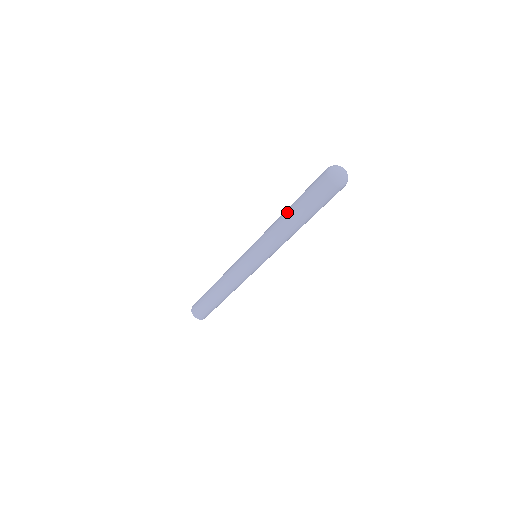
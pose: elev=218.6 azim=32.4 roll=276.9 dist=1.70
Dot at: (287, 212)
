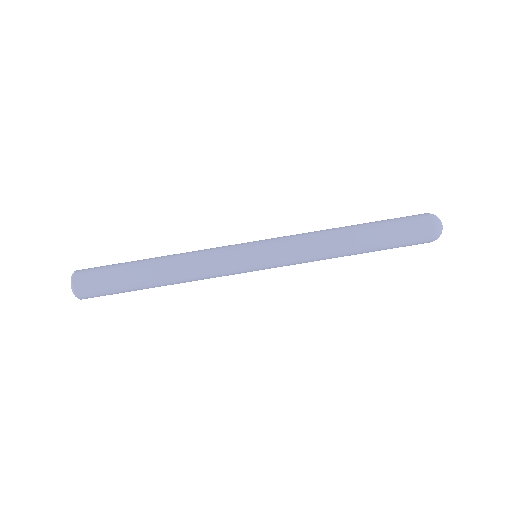
Dot at: occluded
